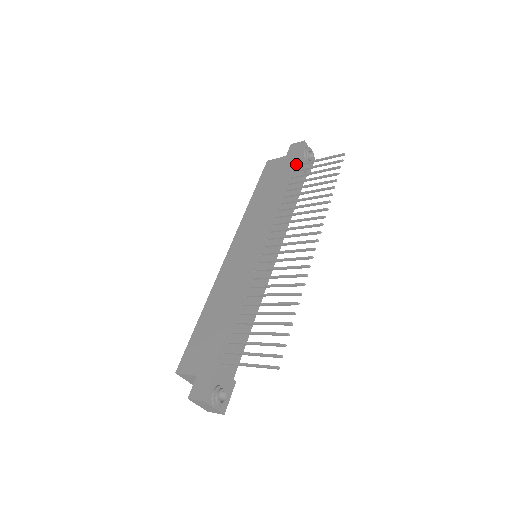
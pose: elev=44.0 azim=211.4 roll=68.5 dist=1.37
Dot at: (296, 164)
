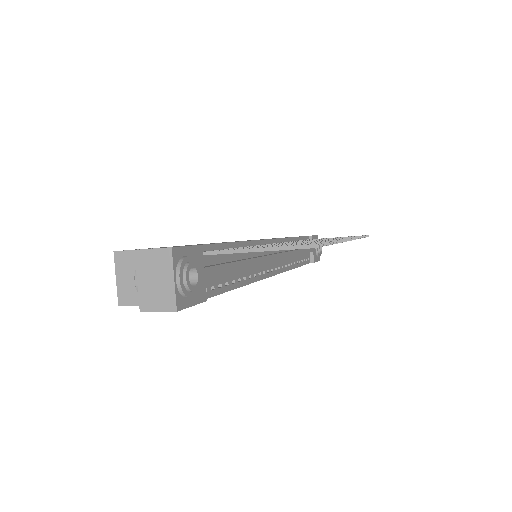
Dot at: occluded
